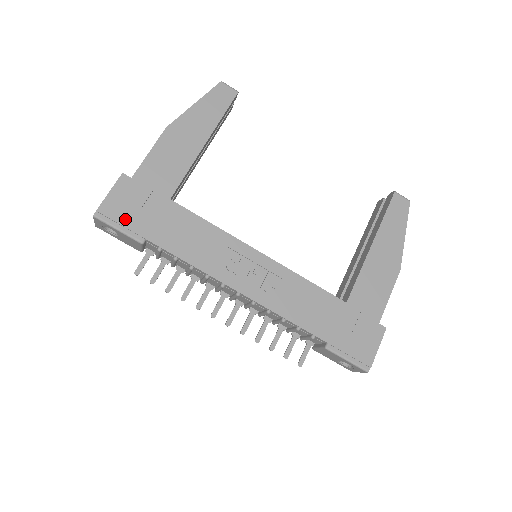
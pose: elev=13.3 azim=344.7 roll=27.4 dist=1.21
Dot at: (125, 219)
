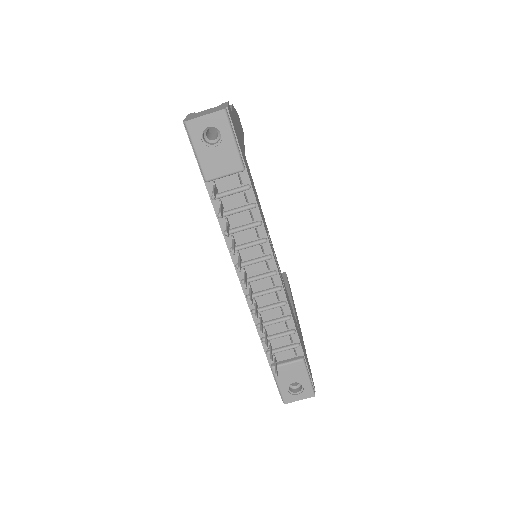
Dot at: (237, 137)
